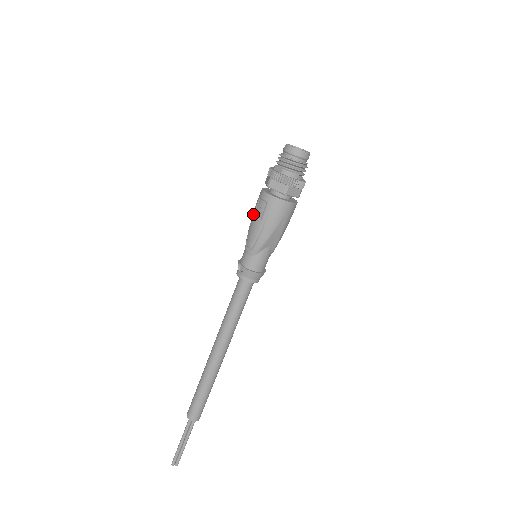
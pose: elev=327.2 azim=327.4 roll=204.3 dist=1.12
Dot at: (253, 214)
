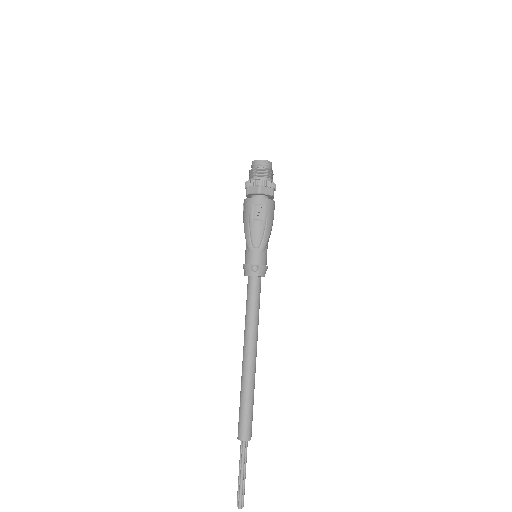
Dot at: (251, 219)
